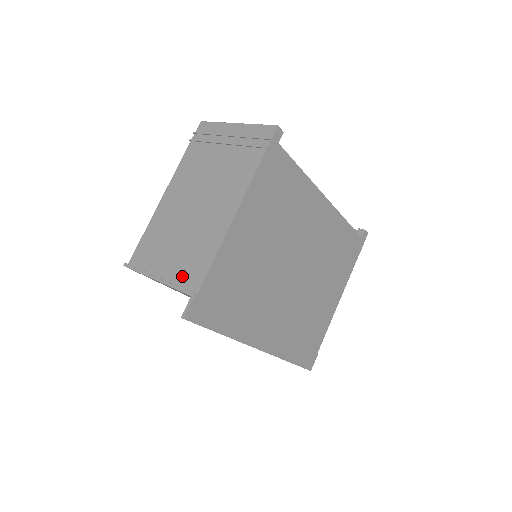
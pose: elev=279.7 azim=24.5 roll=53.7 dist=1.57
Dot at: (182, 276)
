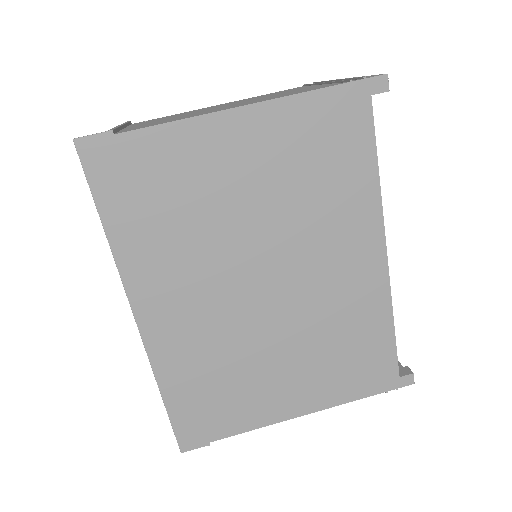
Dot at: (134, 127)
